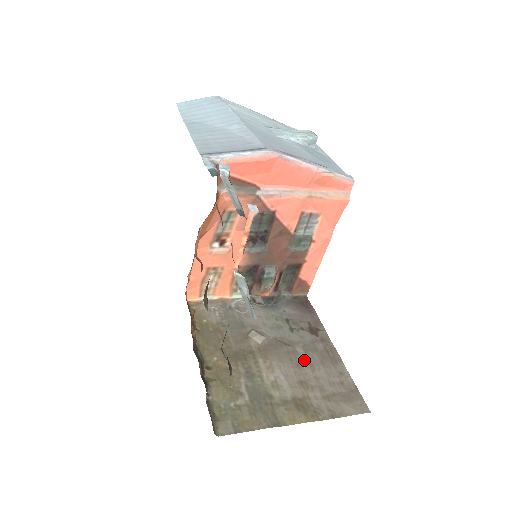
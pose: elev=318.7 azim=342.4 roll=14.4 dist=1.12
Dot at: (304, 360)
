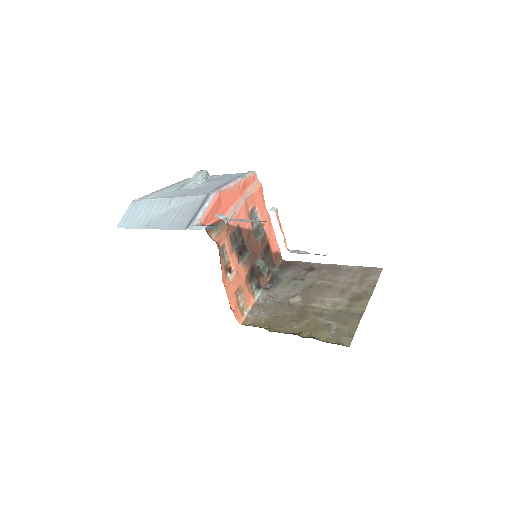
Dot at: (328, 283)
